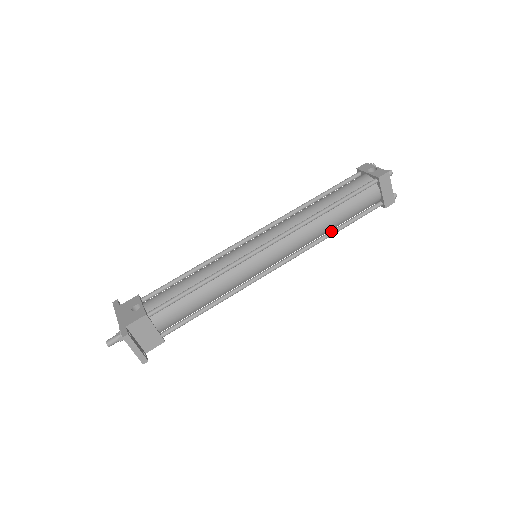
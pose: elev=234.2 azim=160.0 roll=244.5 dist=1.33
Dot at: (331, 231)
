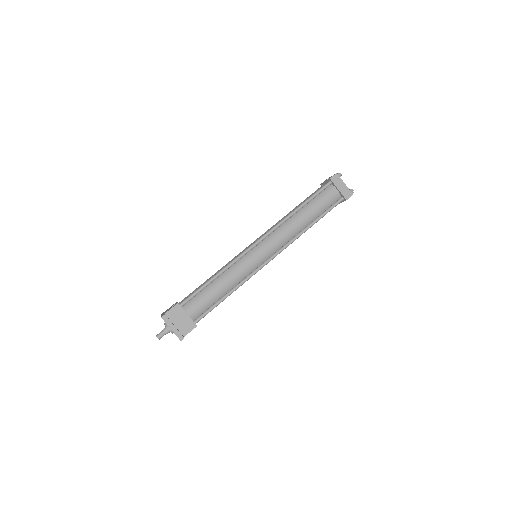
Dot at: (308, 225)
